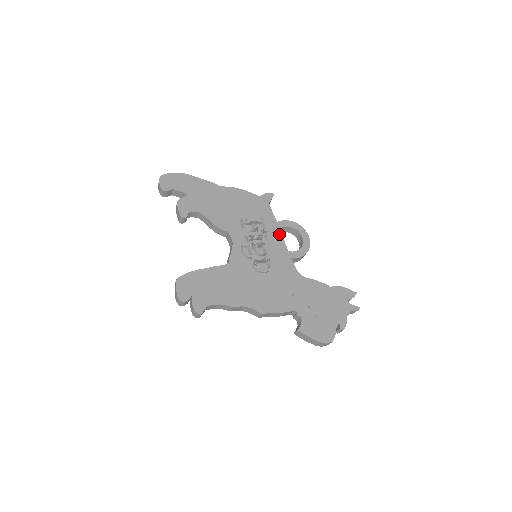
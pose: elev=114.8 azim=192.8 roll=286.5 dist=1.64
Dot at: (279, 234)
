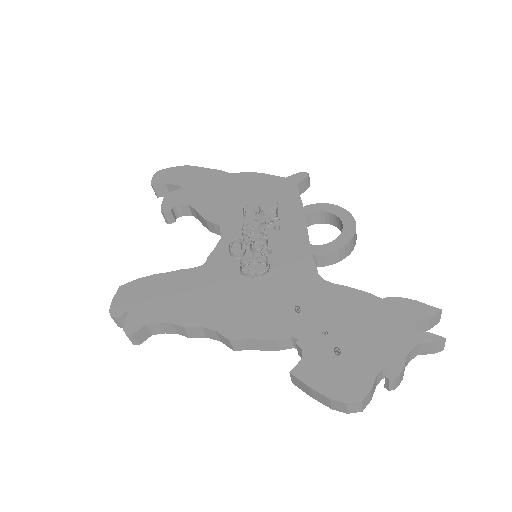
Dot at: (301, 222)
